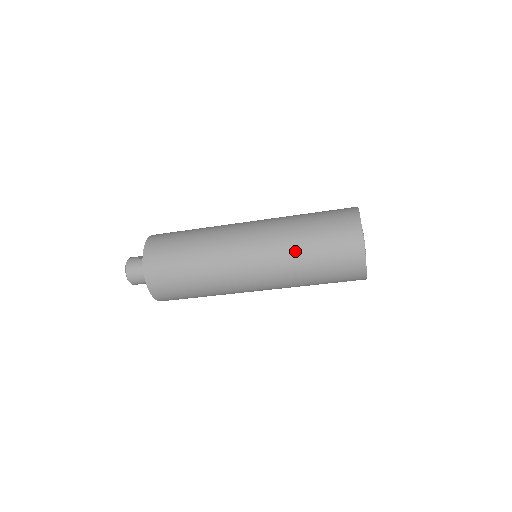
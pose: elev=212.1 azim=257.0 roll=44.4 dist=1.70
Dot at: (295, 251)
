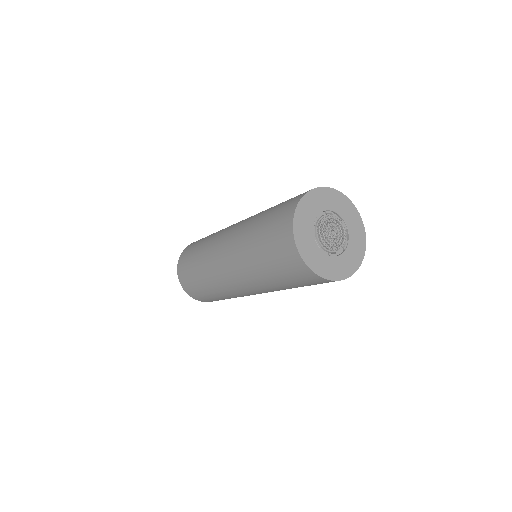
Dot at: (278, 288)
